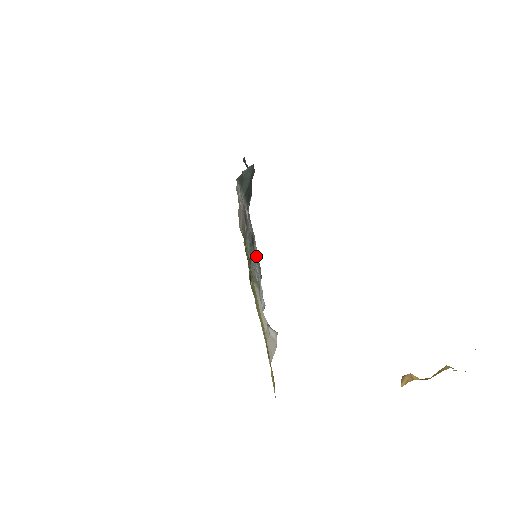
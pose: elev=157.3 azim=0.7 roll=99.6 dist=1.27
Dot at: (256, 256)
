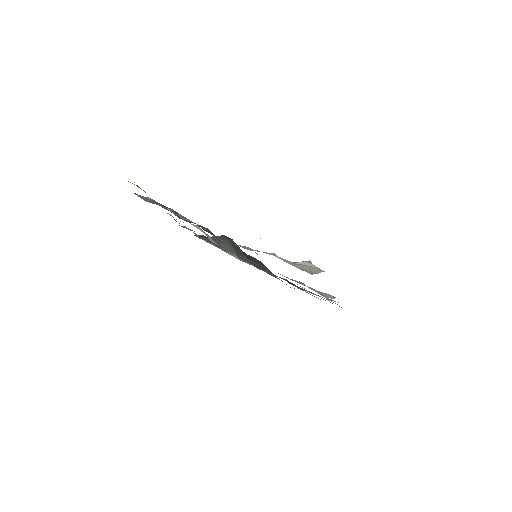
Dot at: occluded
